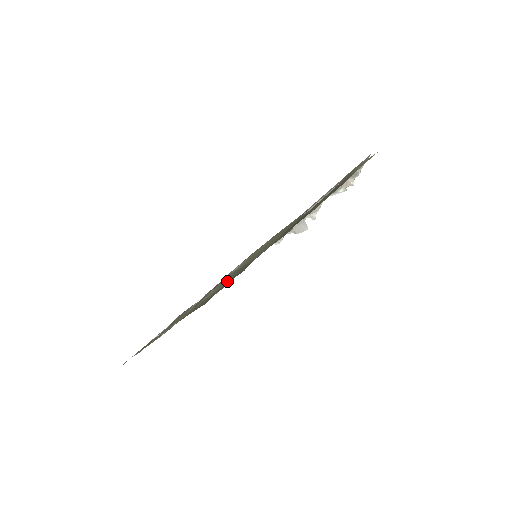
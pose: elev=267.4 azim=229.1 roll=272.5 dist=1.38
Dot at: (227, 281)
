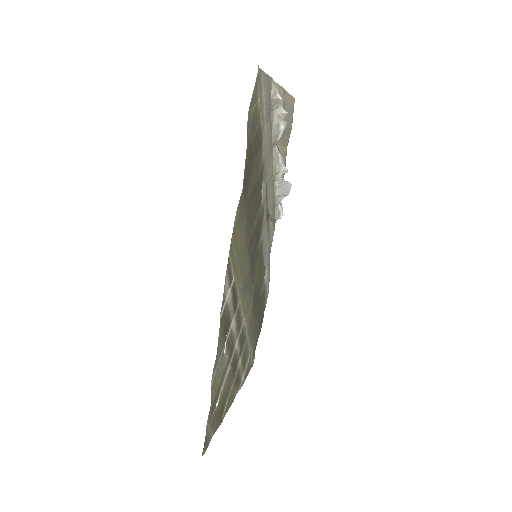
Dot at: (250, 298)
